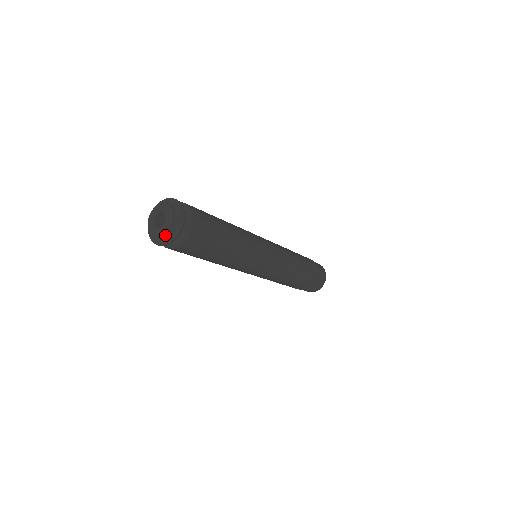
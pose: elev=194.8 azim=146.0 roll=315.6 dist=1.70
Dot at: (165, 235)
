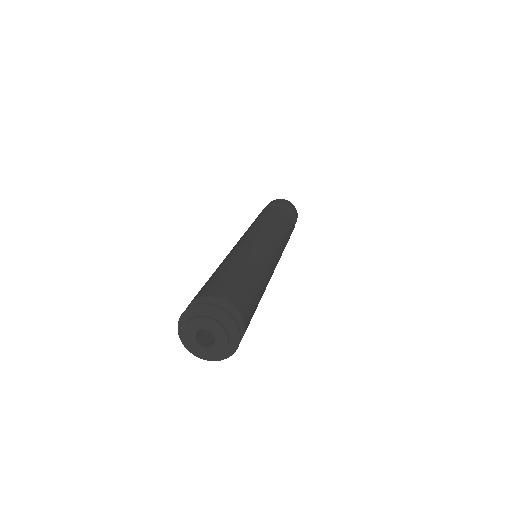
Dot at: (225, 350)
